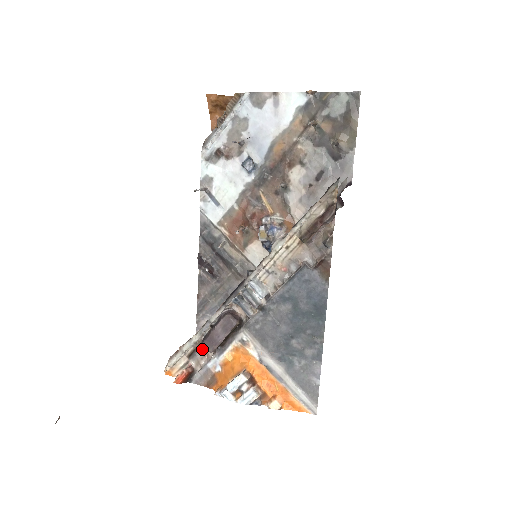
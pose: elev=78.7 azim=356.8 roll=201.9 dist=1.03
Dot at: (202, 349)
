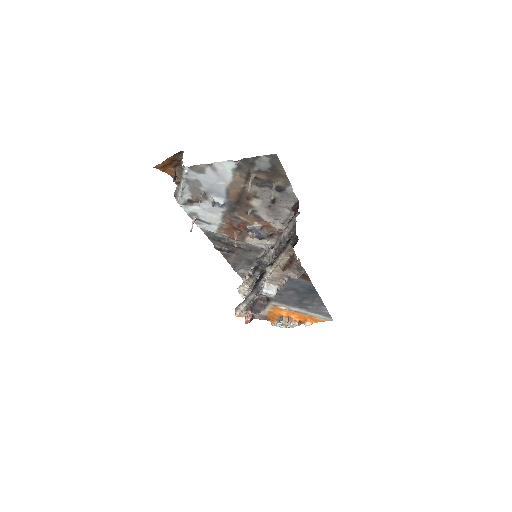
Dot at: occluded
